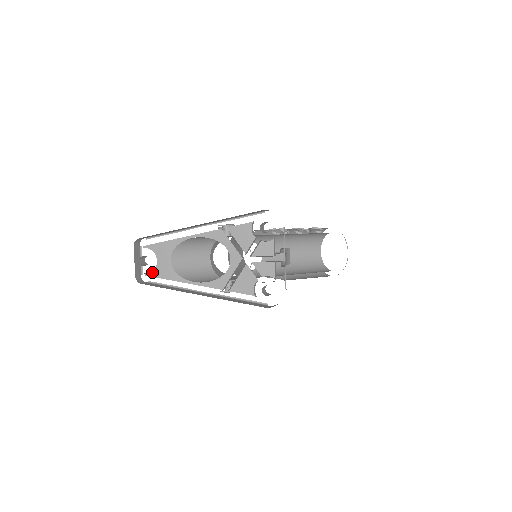
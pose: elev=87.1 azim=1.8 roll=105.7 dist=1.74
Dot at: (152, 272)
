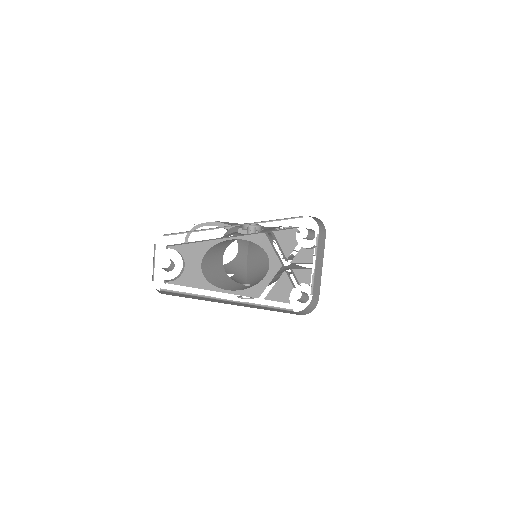
Dot at: (175, 279)
